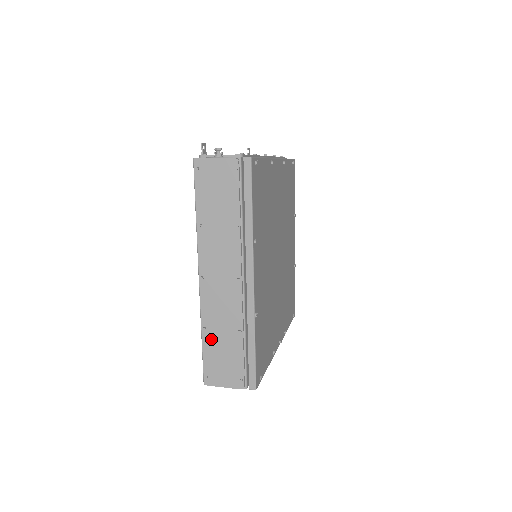
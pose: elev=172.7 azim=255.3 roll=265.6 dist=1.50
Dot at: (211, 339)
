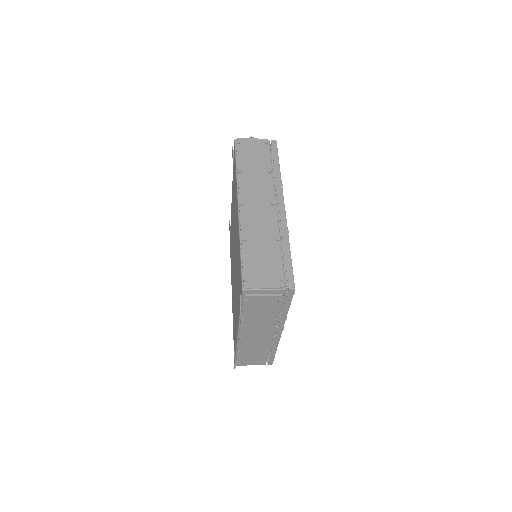
Dot at: (251, 247)
